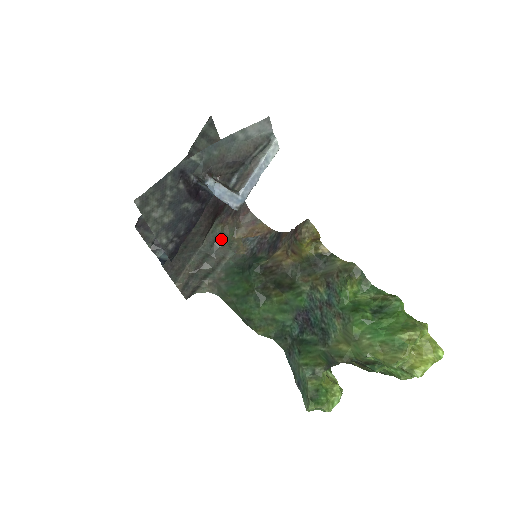
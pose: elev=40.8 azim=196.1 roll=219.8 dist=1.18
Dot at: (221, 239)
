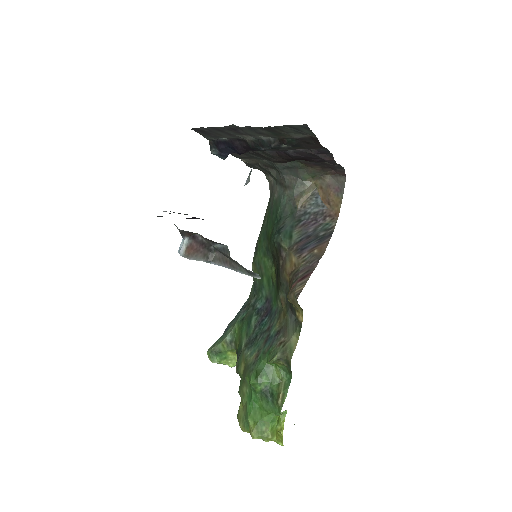
Dot at: (297, 172)
